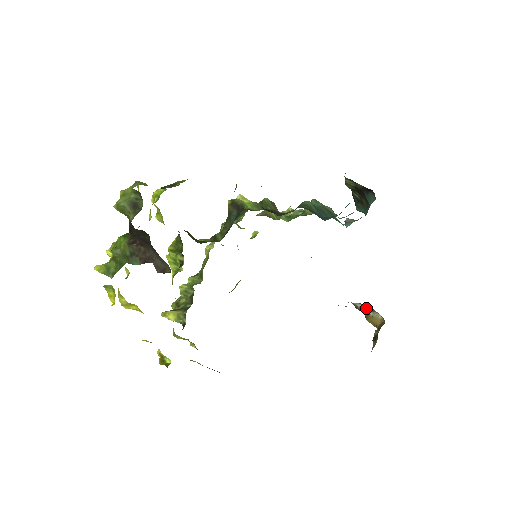
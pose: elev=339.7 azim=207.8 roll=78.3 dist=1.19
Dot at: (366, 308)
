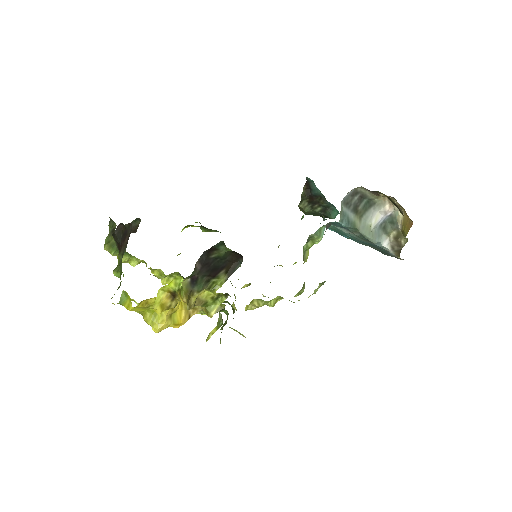
Dot at: (395, 230)
